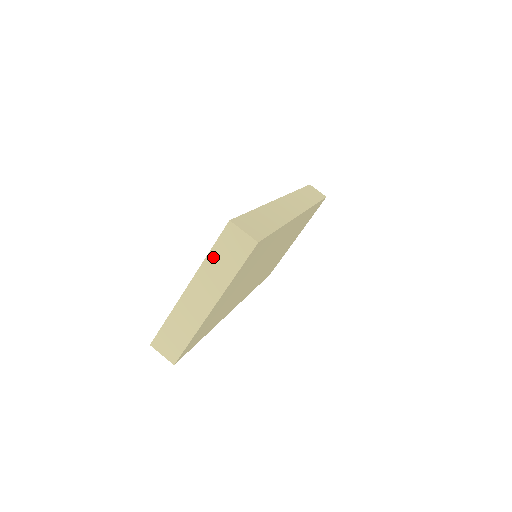
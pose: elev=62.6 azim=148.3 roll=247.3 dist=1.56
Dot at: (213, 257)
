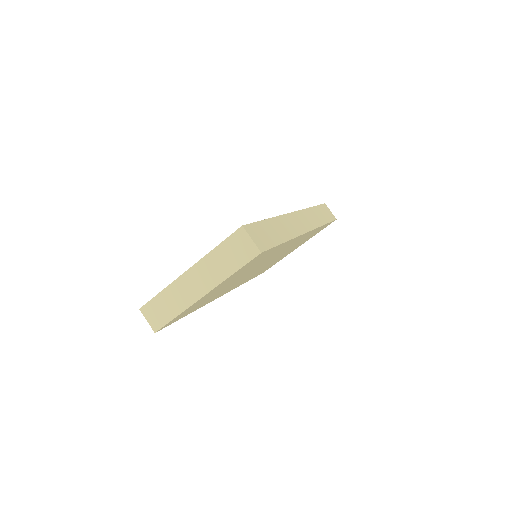
Dot at: (218, 252)
